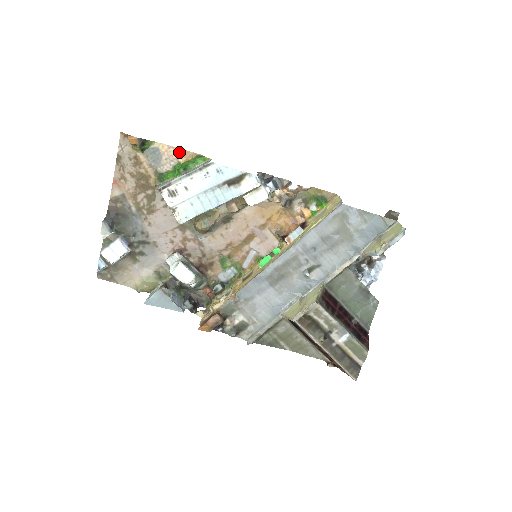
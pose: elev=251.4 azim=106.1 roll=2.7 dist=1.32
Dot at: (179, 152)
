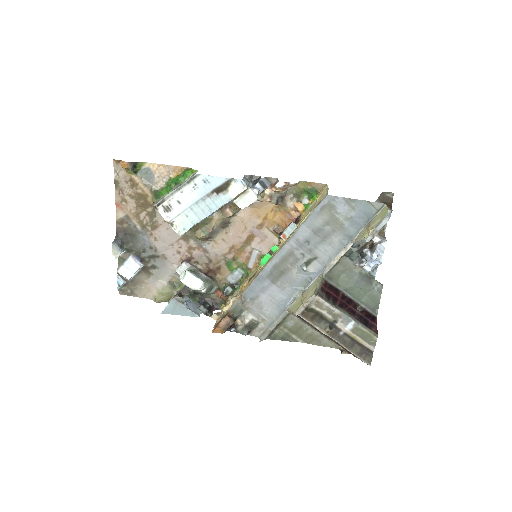
Dot at: (169, 168)
